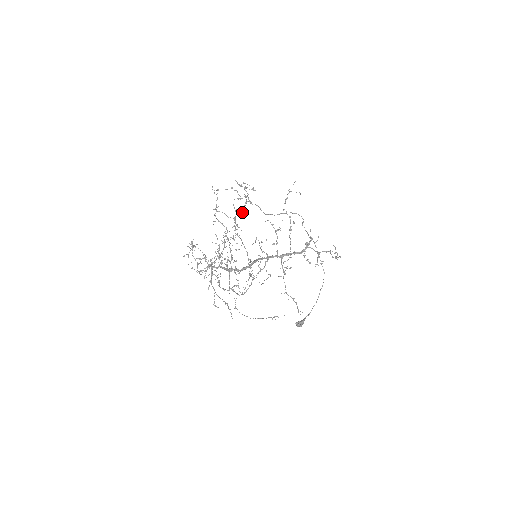
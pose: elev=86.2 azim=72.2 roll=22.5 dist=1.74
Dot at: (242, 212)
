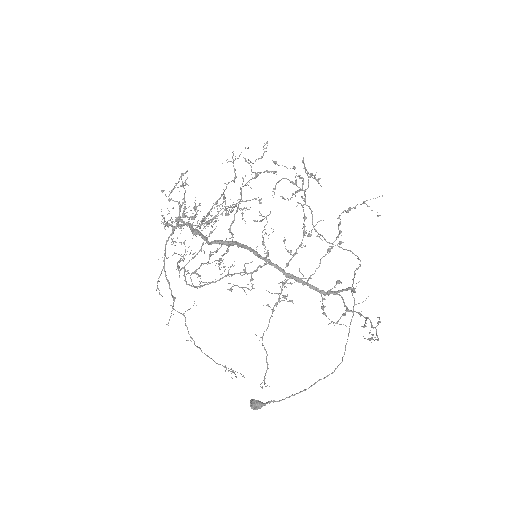
Dot at: (274, 172)
